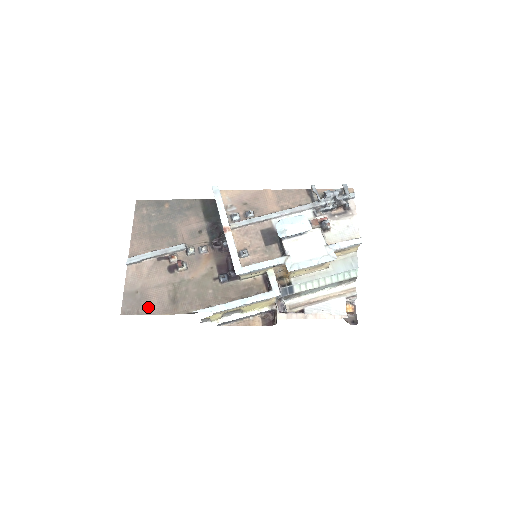
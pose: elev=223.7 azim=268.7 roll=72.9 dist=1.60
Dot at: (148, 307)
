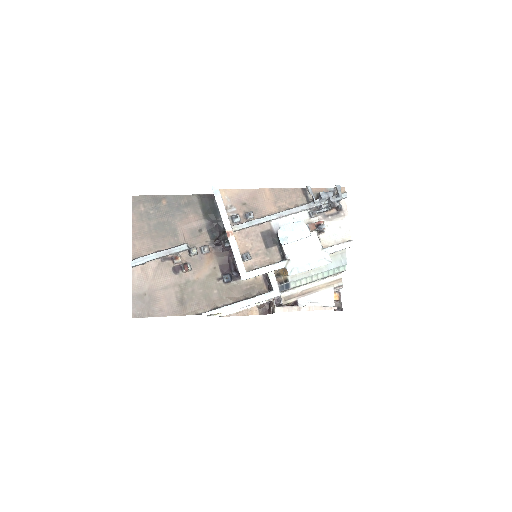
Dot at: (158, 309)
